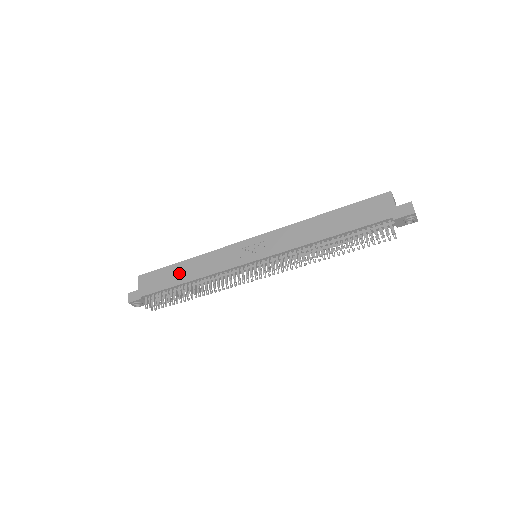
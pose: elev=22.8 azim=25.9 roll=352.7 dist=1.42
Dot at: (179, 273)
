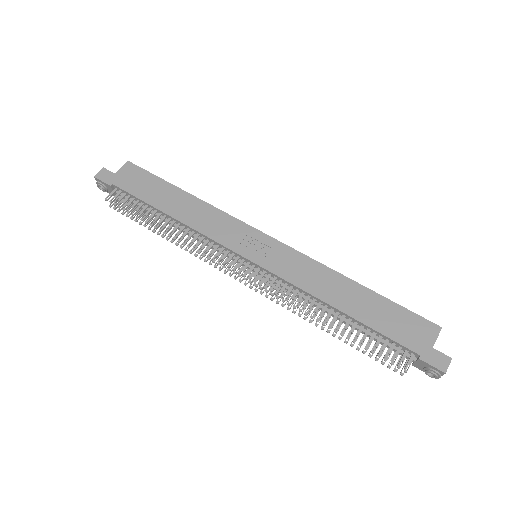
Dot at: (169, 198)
